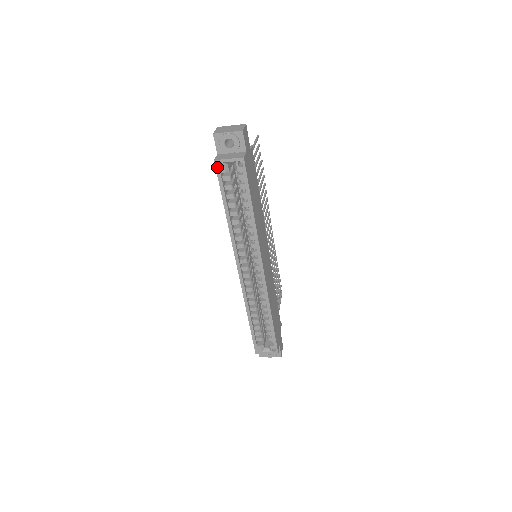
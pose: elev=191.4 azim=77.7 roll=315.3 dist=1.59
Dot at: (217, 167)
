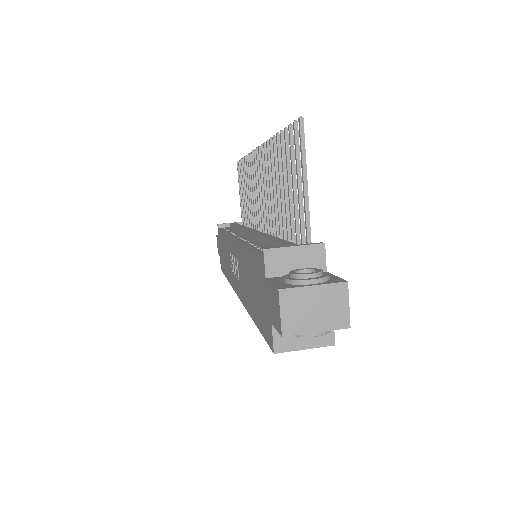
Dot at: occluded
